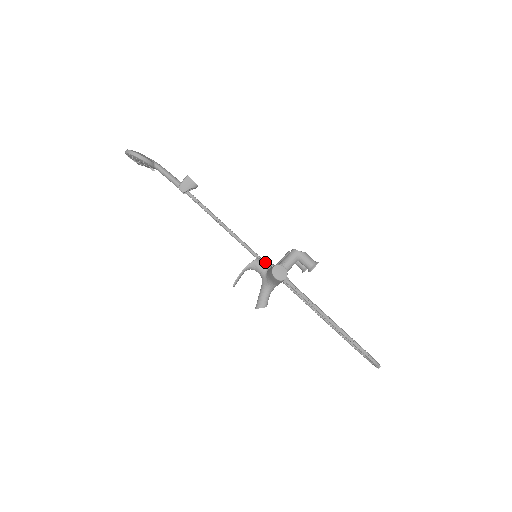
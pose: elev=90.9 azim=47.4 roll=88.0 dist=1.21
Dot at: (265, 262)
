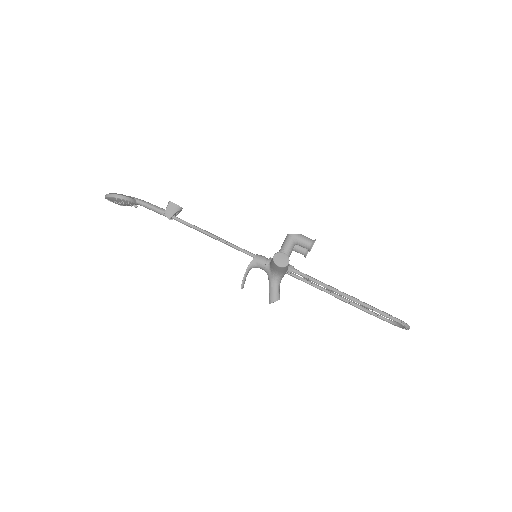
Dot at: (265, 257)
